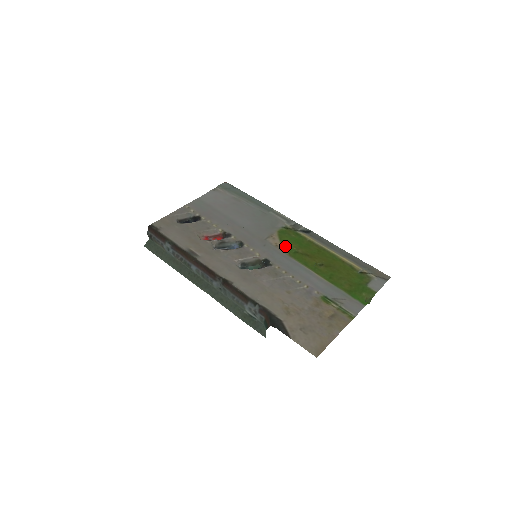
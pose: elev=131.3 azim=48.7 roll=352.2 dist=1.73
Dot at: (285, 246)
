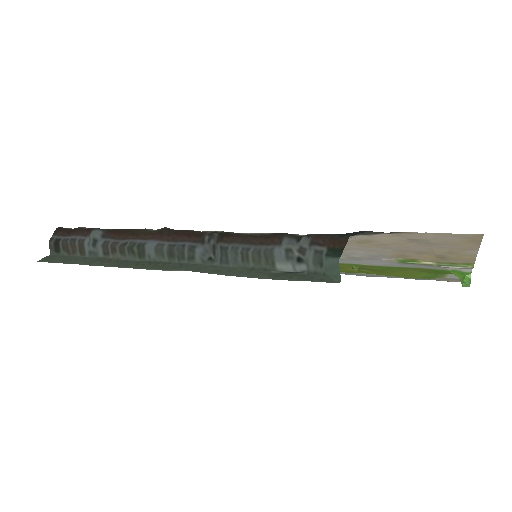
Dot at: occluded
